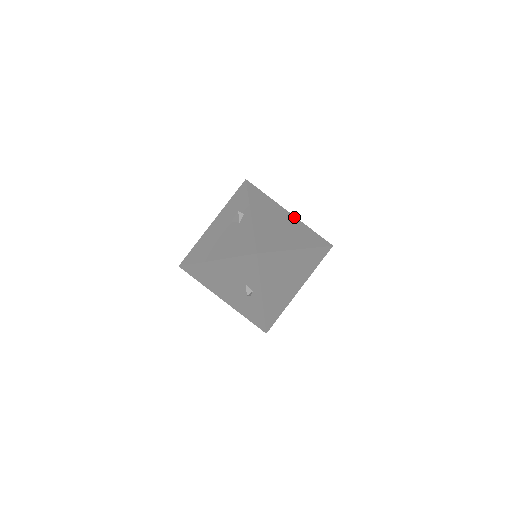
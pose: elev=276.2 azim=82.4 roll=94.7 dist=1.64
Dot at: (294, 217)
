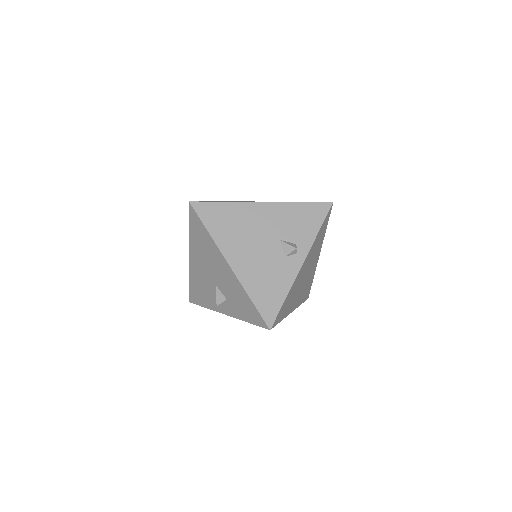
Dot at: (317, 262)
